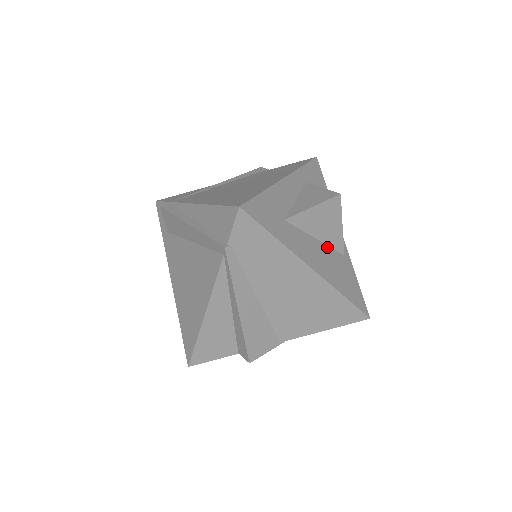
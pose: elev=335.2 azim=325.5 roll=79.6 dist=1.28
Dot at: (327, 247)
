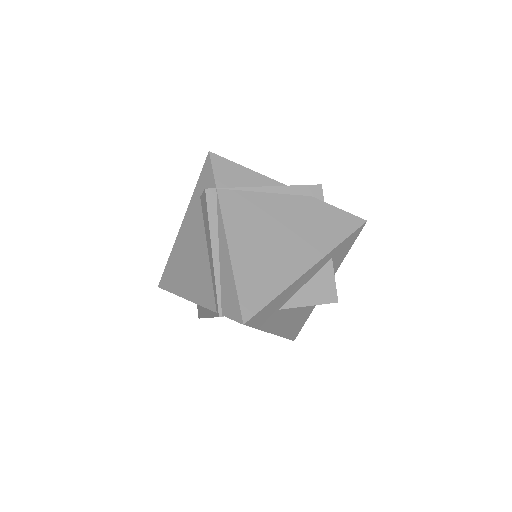
Dot at: (302, 308)
